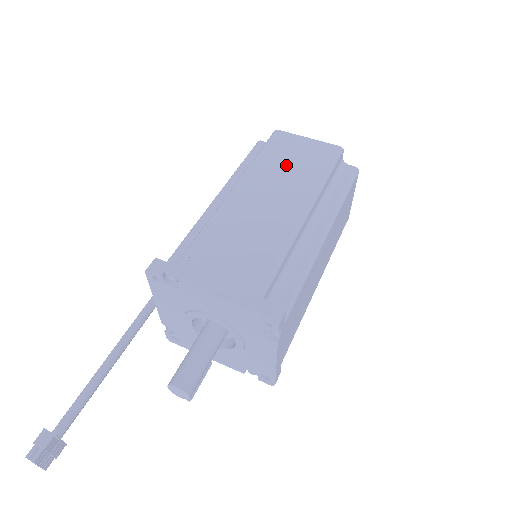
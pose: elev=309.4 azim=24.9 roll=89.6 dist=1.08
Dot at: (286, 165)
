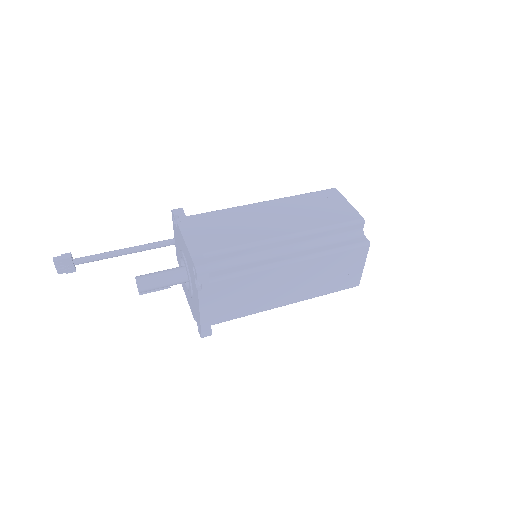
Dot at: (312, 208)
